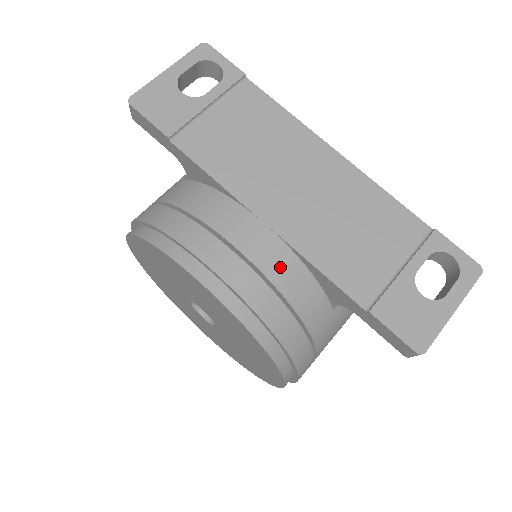
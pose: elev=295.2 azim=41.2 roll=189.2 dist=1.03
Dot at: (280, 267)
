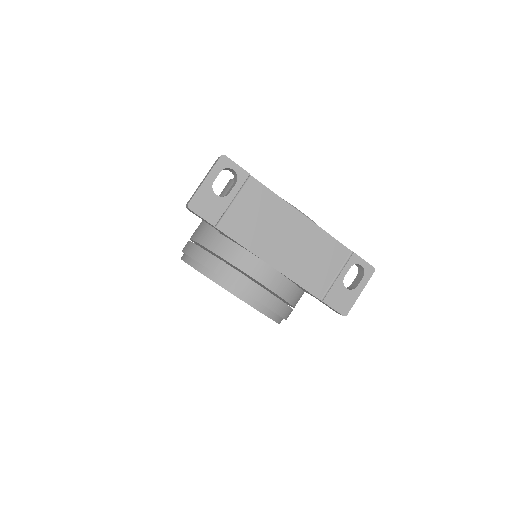
Dot at: (279, 286)
